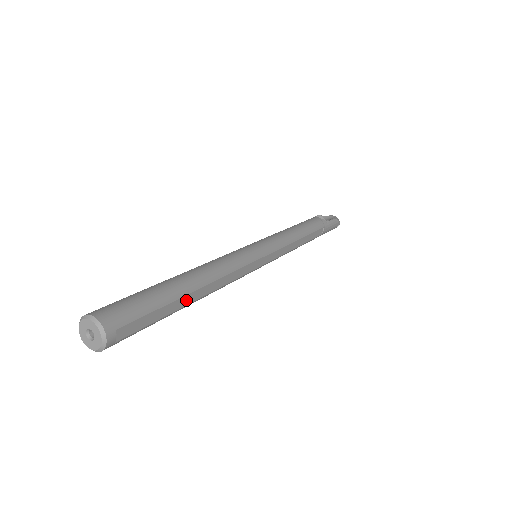
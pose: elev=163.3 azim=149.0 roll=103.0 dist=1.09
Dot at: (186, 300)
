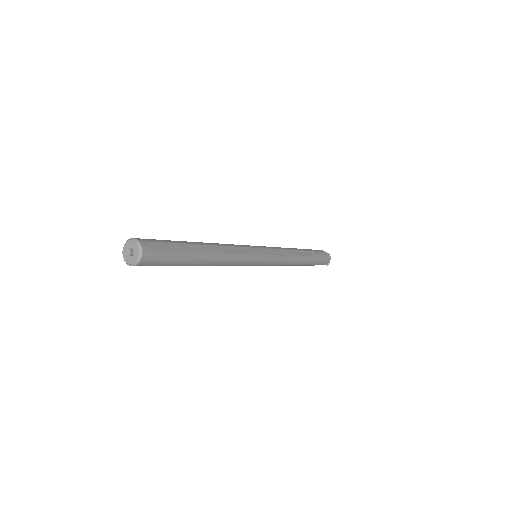
Dot at: (198, 249)
